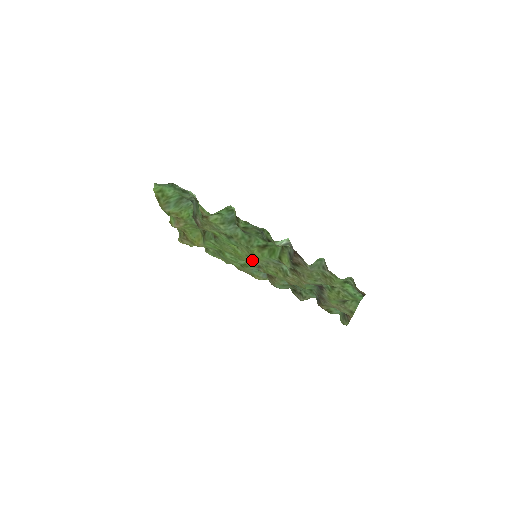
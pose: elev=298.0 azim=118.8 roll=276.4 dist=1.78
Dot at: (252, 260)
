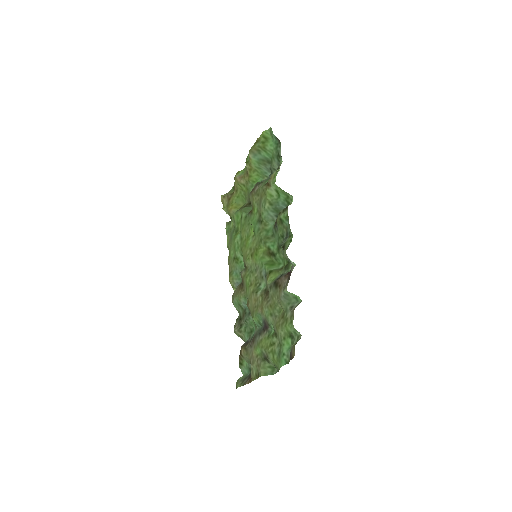
Dot at: (250, 256)
